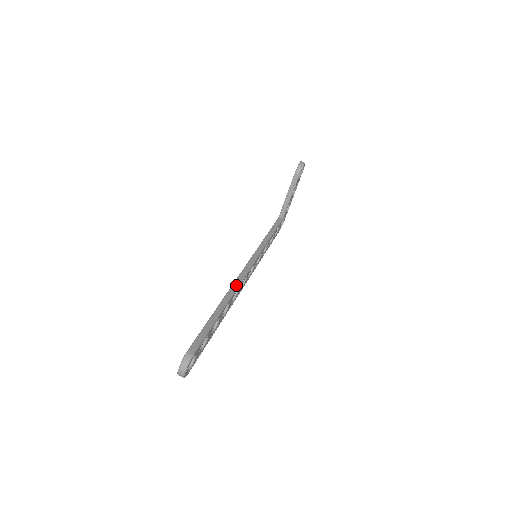
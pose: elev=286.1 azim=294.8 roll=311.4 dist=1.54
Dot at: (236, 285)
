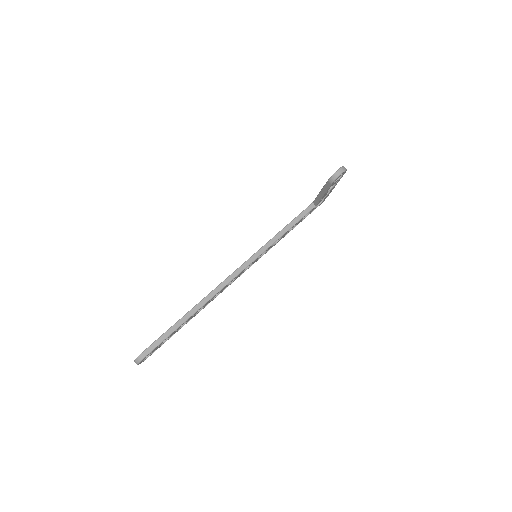
Dot at: (215, 292)
